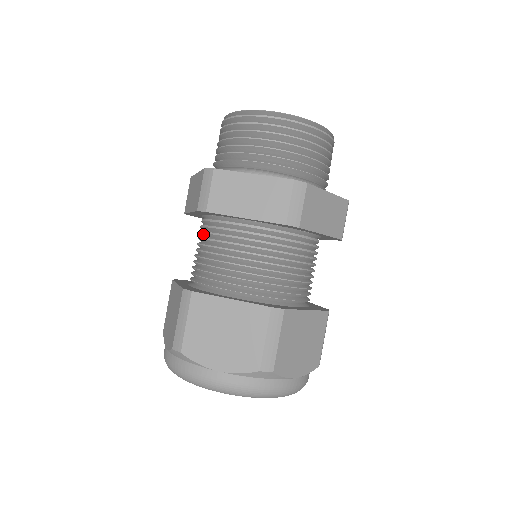
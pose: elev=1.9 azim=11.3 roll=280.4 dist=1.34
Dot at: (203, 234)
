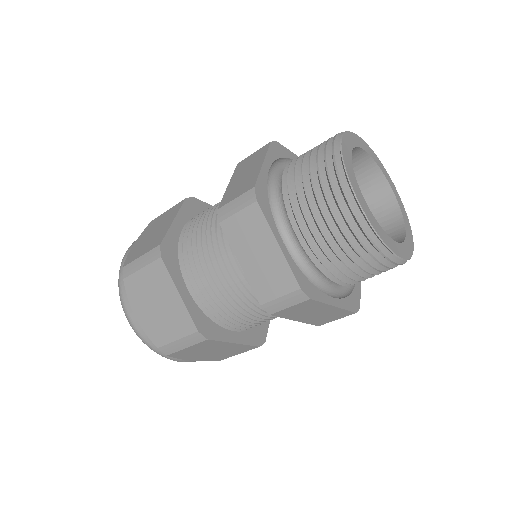
Dot at: occluded
